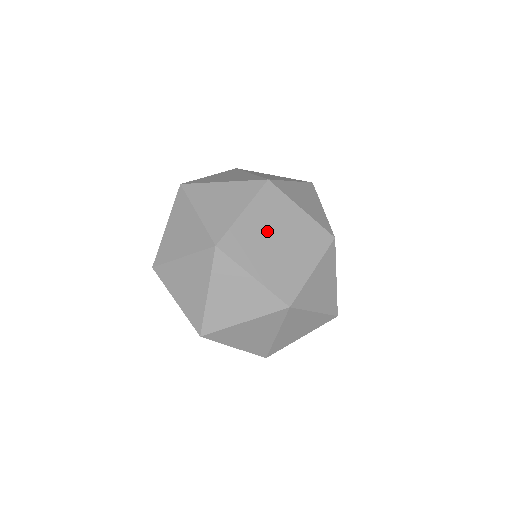
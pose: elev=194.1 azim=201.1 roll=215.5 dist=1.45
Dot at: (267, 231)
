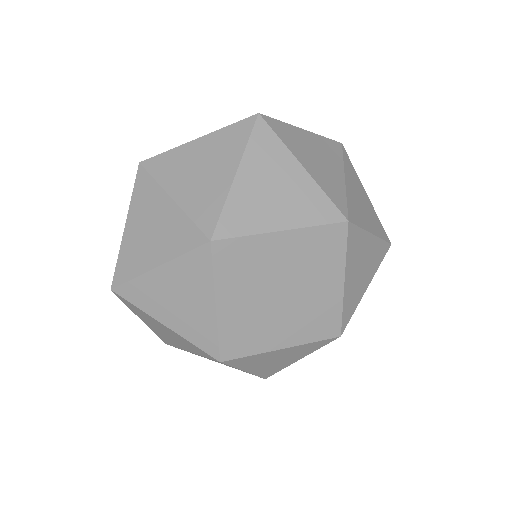
Dot at: (260, 297)
